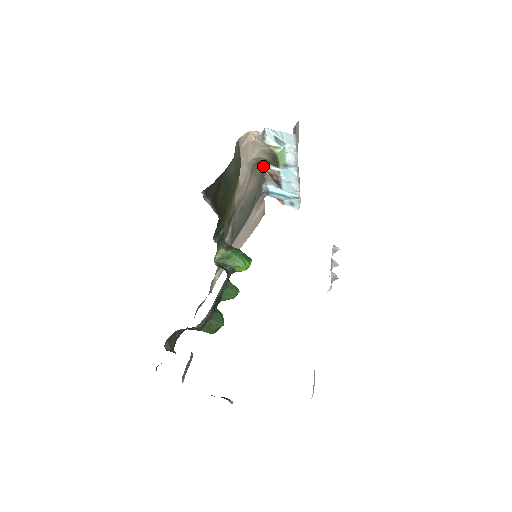
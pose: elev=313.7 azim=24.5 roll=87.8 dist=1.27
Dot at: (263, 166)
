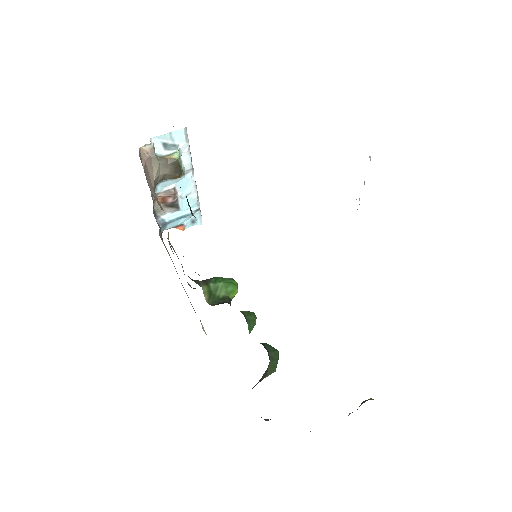
Dot at: occluded
